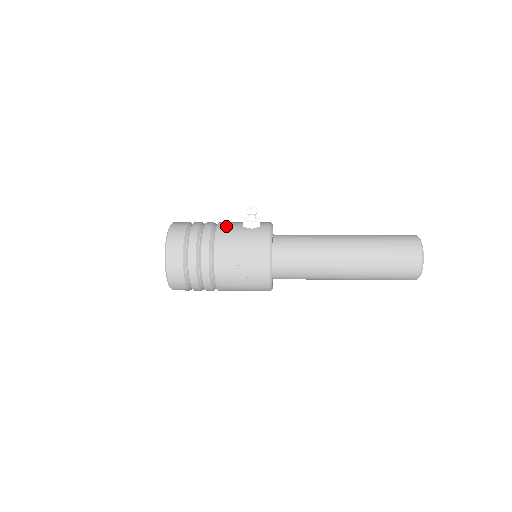
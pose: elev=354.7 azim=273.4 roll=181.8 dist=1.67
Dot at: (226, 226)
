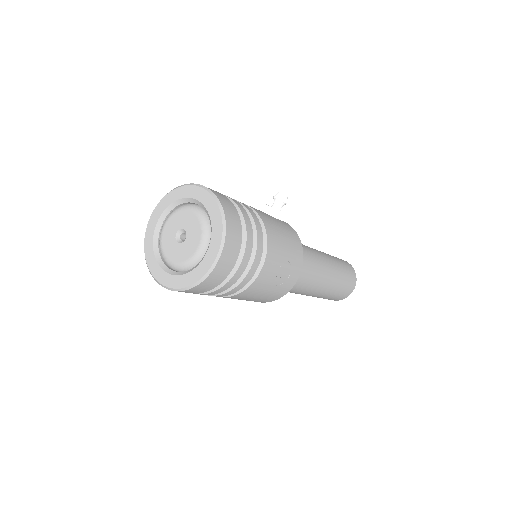
Dot at: (258, 210)
